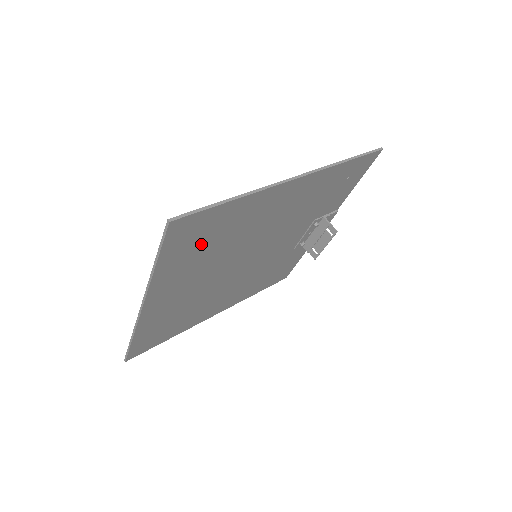
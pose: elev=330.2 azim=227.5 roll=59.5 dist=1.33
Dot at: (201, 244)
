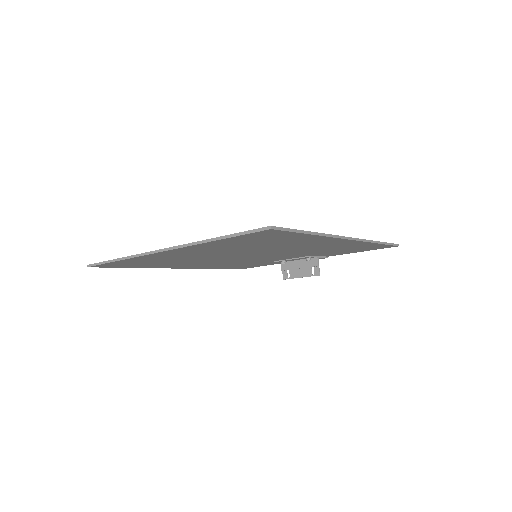
Dot at: (255, 242)
